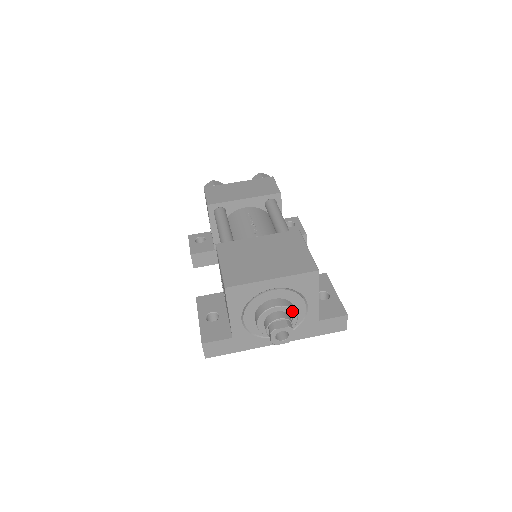
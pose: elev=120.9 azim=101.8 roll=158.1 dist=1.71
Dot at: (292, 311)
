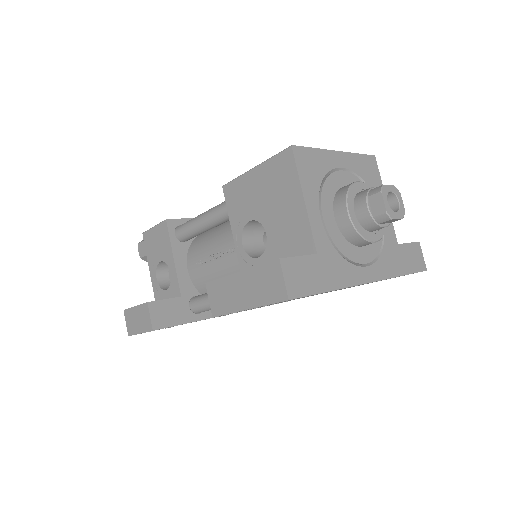
Dot at: occluded
